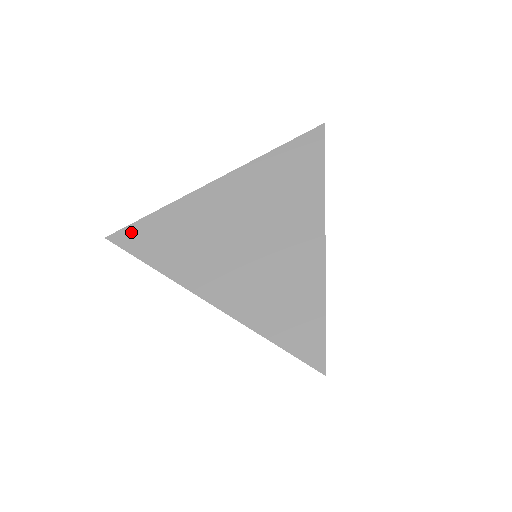
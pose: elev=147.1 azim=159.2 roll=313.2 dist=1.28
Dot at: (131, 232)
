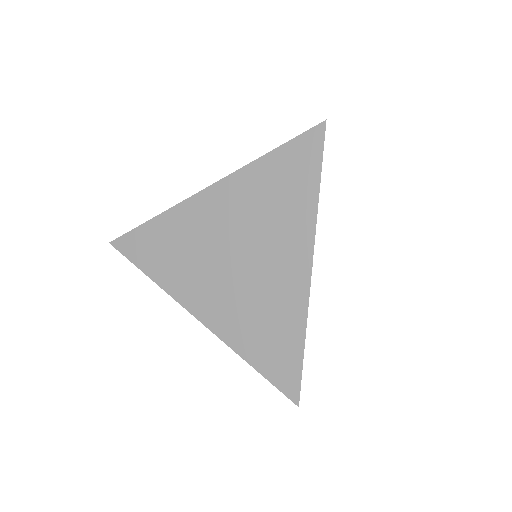
Dot at: (131, 240)
